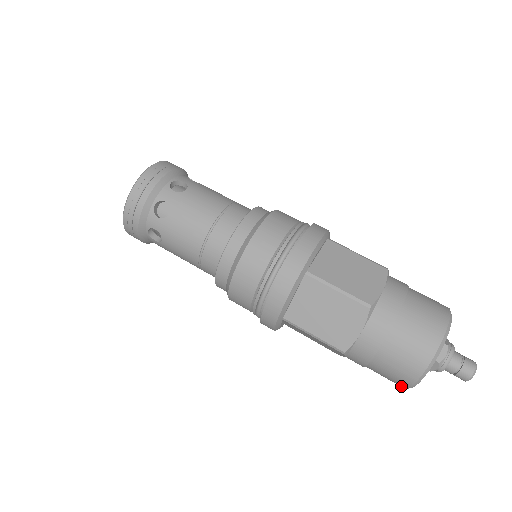
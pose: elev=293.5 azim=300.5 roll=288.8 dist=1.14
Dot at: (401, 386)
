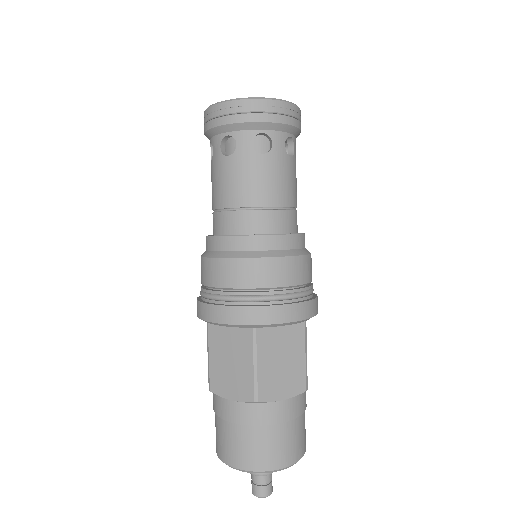
Dot at: occluded
